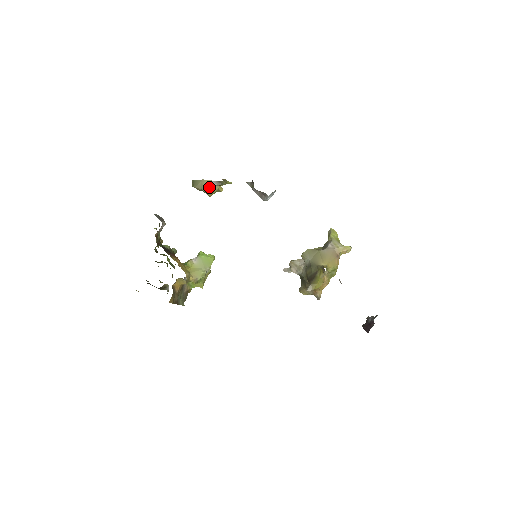
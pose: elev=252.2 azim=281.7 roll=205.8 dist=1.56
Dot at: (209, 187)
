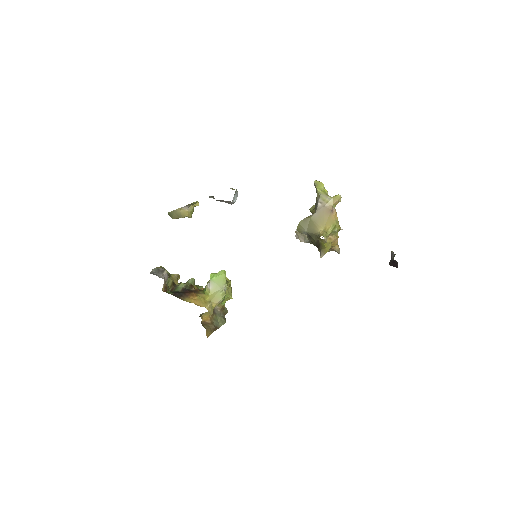
Dot at: (184, 213)
